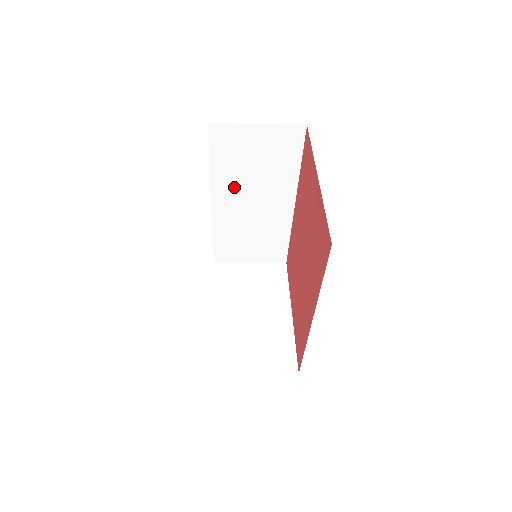
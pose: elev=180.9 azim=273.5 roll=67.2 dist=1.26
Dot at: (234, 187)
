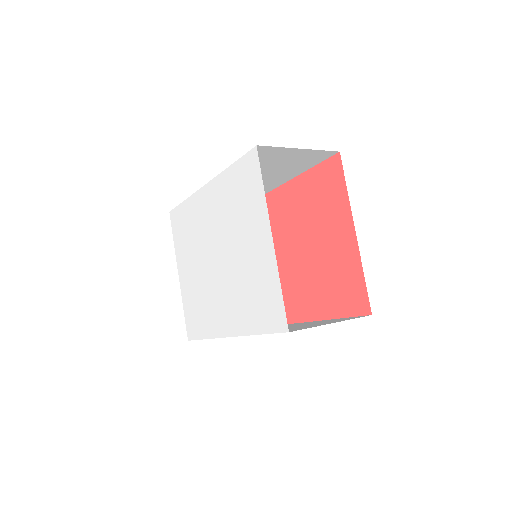
Dot at: occluded
